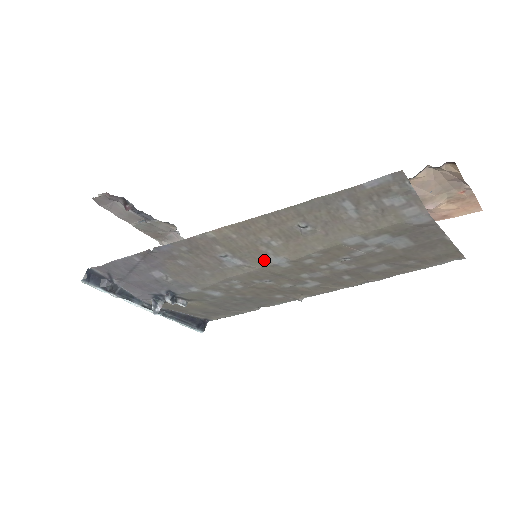
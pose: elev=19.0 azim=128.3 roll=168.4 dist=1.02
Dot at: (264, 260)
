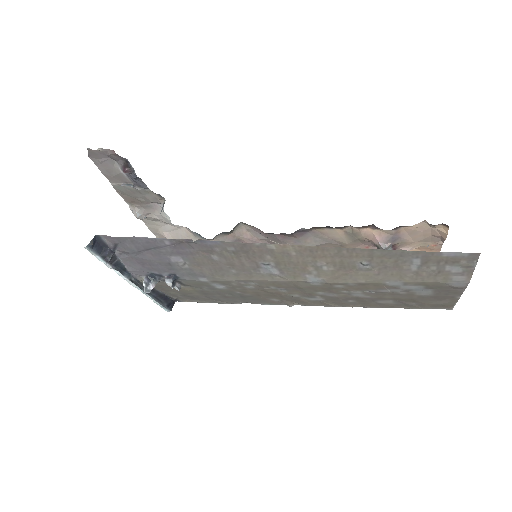
Dot at: (302, 276)
